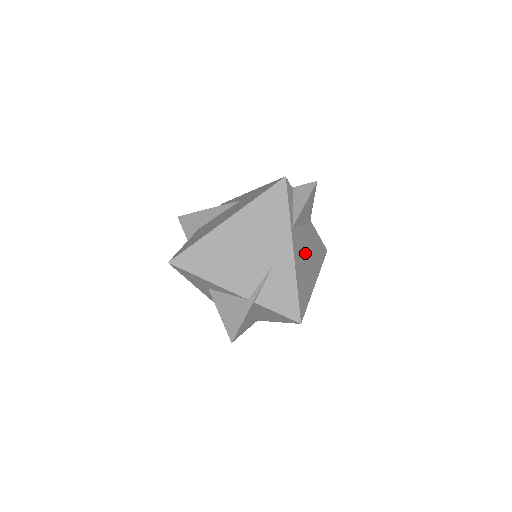
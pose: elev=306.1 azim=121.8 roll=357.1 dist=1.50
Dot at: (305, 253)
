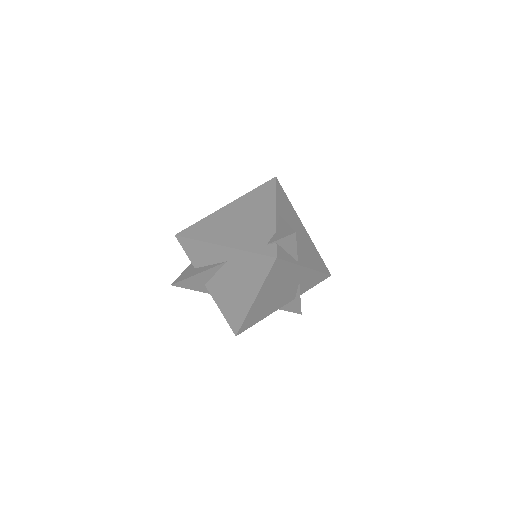
Dot at: (299, 240)
